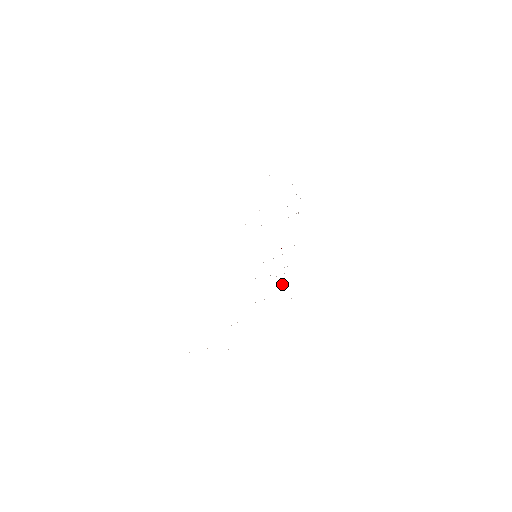
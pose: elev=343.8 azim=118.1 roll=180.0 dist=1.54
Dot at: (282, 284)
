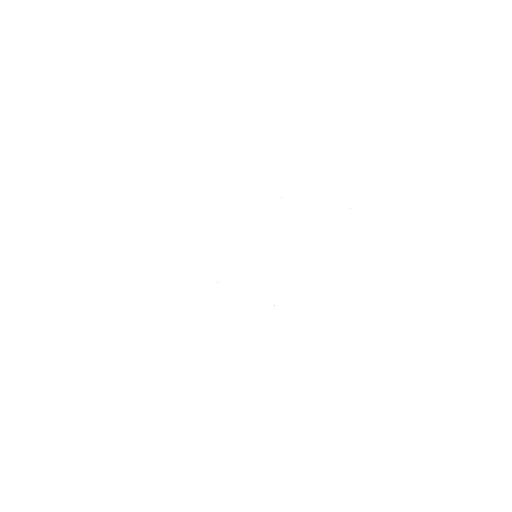
Dot at: occluded
